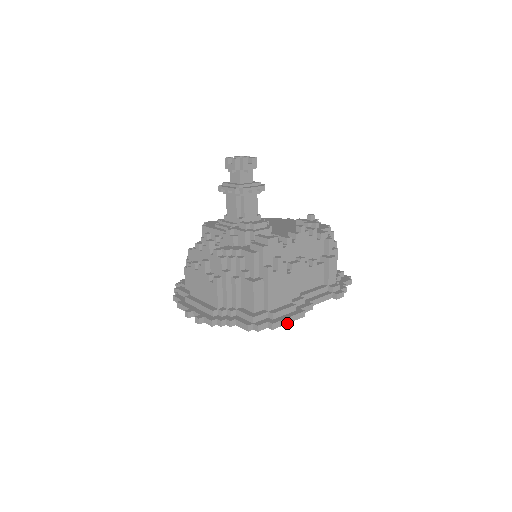
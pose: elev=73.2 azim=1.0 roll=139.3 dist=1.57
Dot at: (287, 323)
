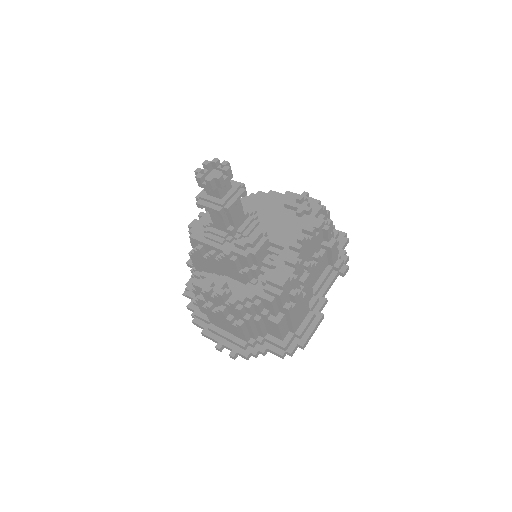
Dot at: (312, 335)
